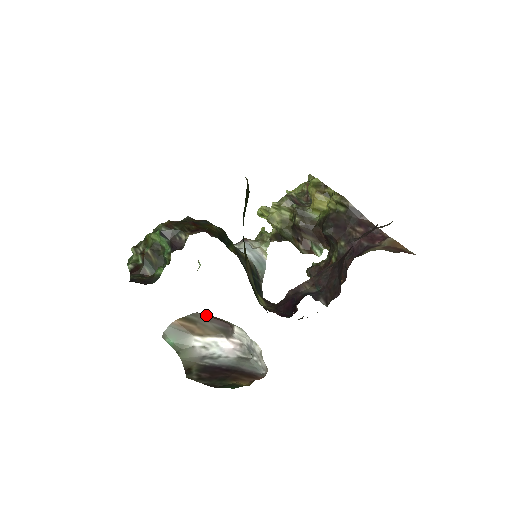
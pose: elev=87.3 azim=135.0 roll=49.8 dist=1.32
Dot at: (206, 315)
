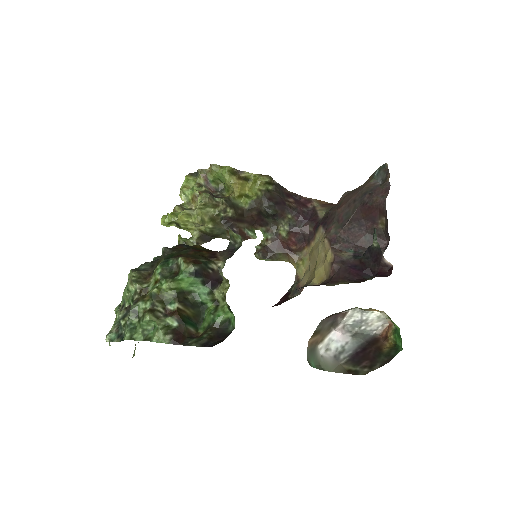
Dot at: (327, 317)
